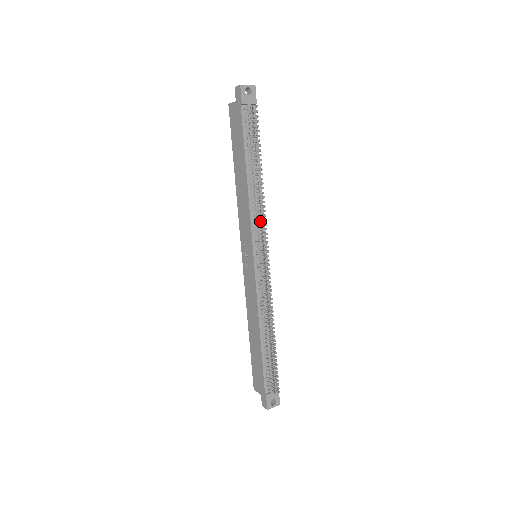
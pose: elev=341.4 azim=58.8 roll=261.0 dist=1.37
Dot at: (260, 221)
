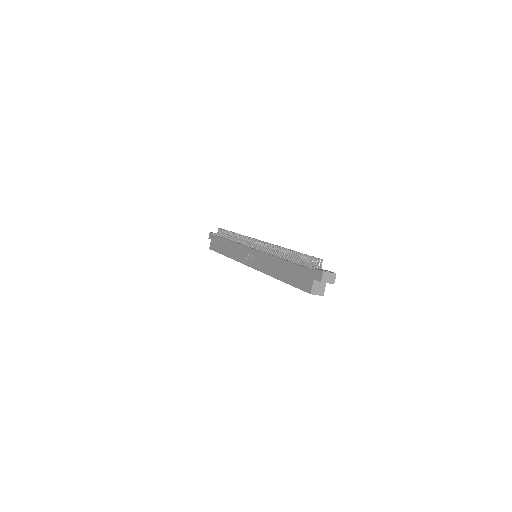
Dot at: (245, 239)
